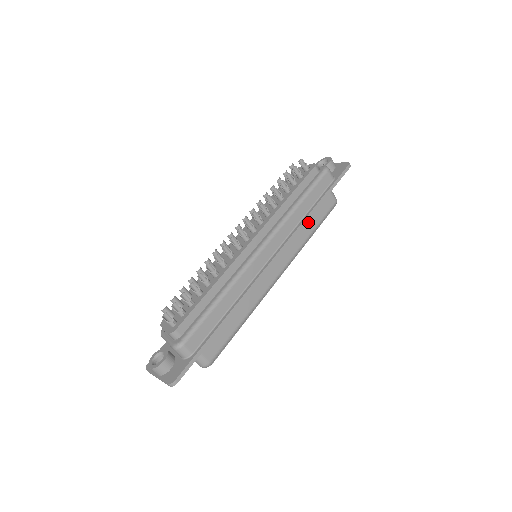
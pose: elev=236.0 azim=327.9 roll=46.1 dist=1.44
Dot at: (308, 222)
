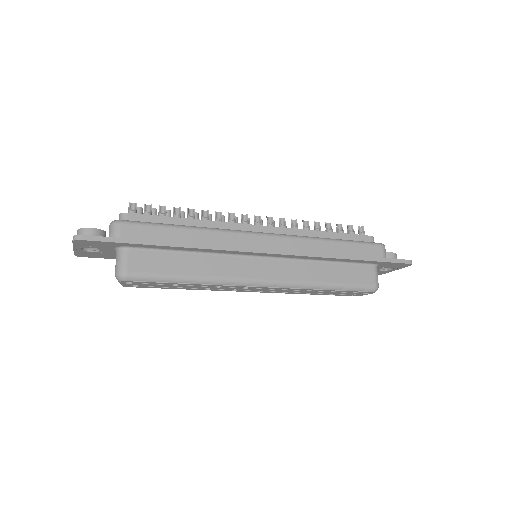
Dot at: (330, 270)
